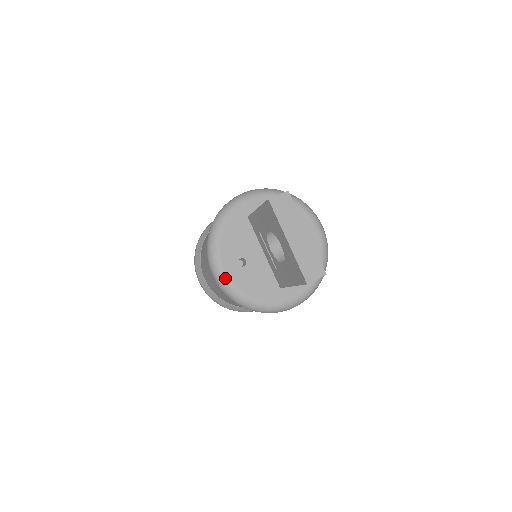
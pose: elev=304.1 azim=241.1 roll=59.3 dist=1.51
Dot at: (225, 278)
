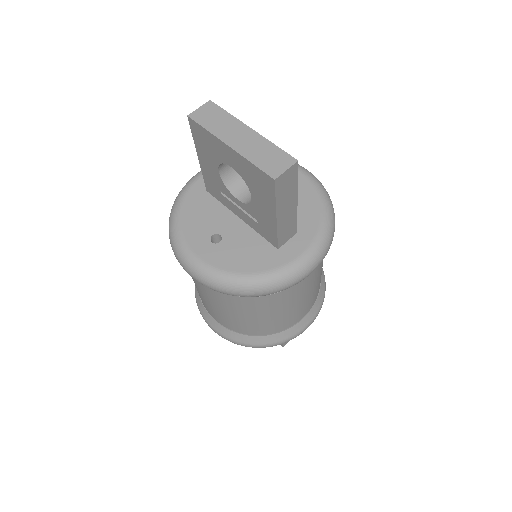
Dot at: (200, 264)
